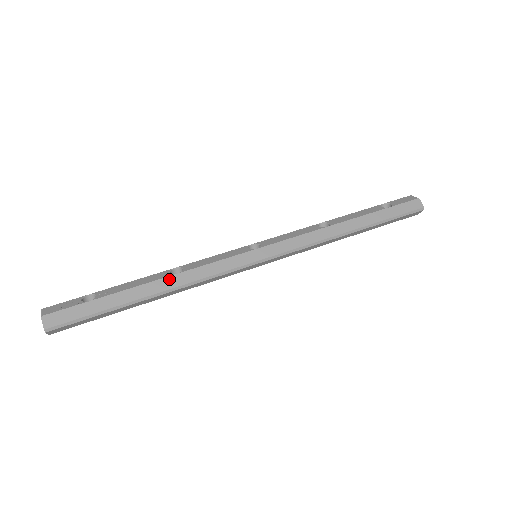
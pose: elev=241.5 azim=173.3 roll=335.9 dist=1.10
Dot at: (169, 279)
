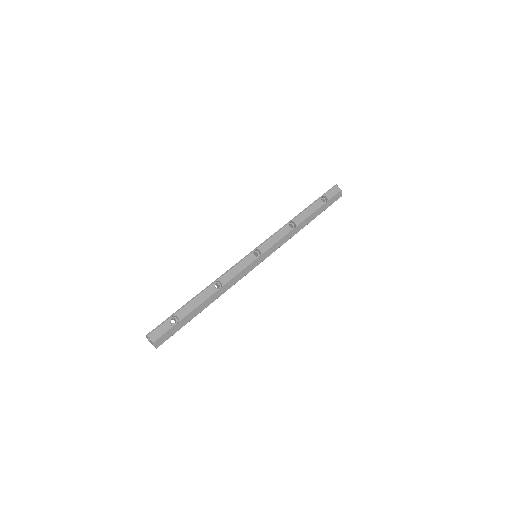
Dot at: (217, 293)
